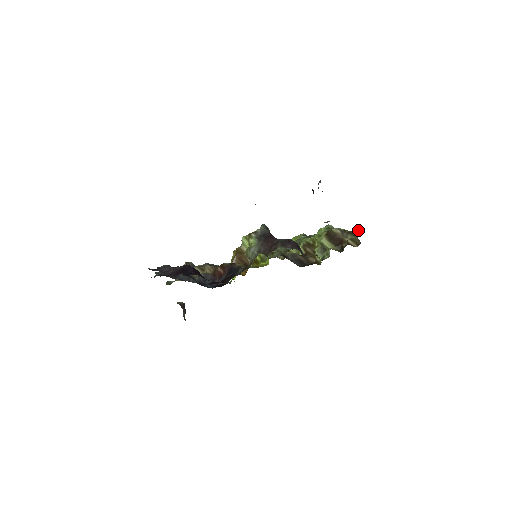
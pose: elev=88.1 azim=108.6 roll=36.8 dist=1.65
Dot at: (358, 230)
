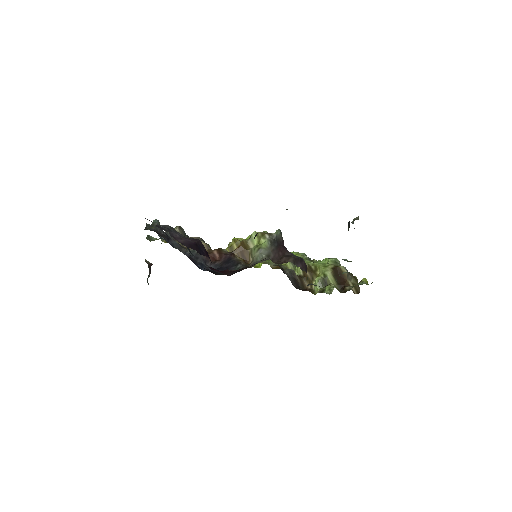
Dot at: (366, 280)
